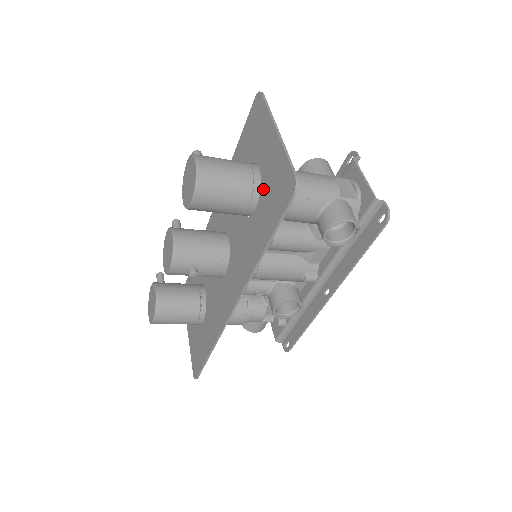
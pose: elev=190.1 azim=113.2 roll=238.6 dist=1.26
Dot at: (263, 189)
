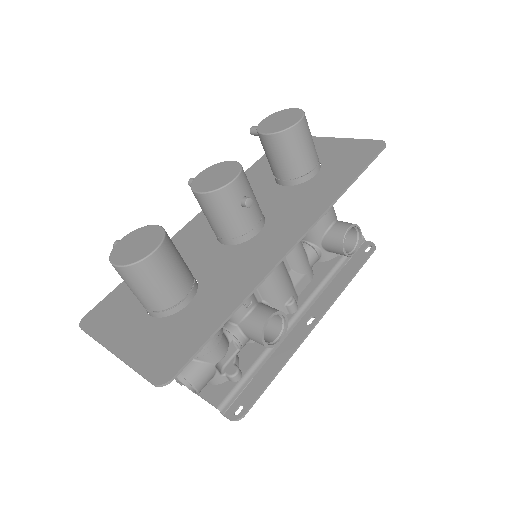
Dot at: (327, 162)
